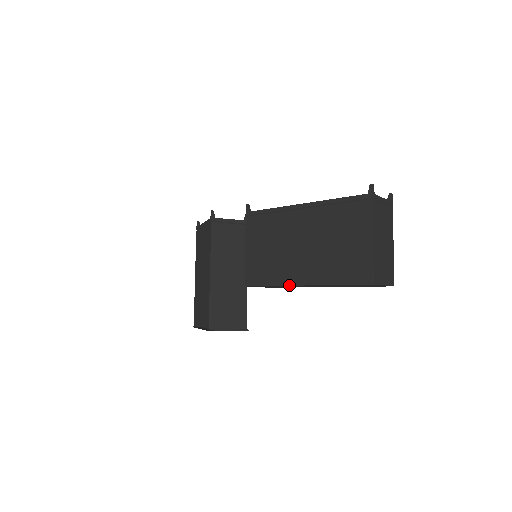
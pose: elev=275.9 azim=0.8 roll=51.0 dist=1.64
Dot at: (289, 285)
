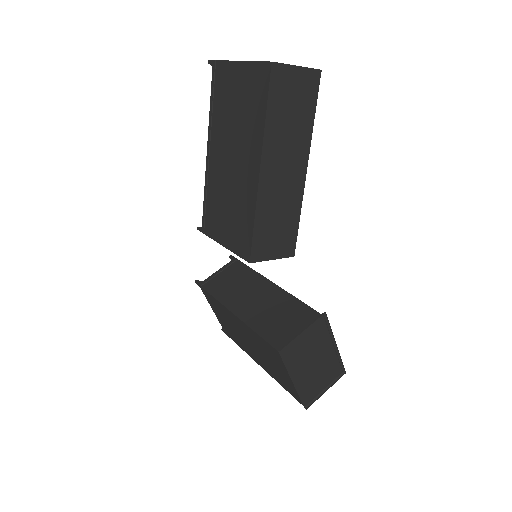
Dot at: (257, 191)
